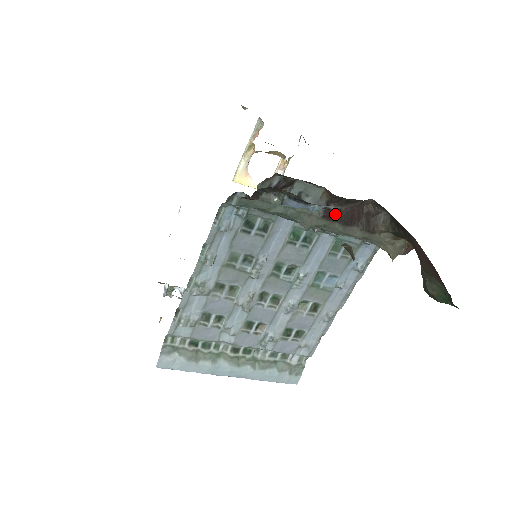
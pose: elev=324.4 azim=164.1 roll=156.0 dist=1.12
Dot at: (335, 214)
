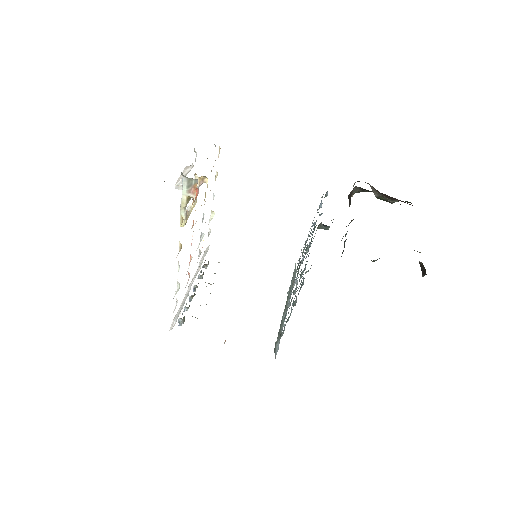
Dot at: occluded
